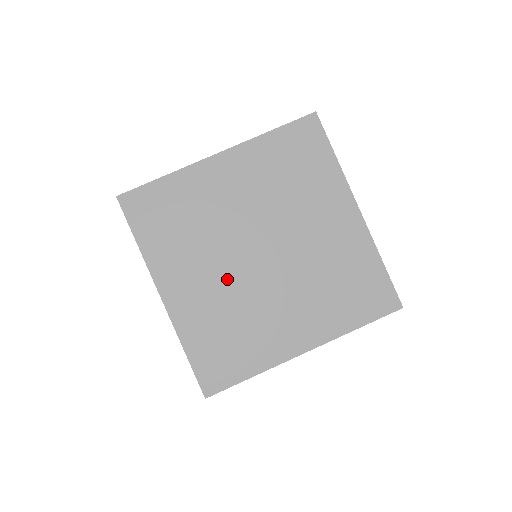
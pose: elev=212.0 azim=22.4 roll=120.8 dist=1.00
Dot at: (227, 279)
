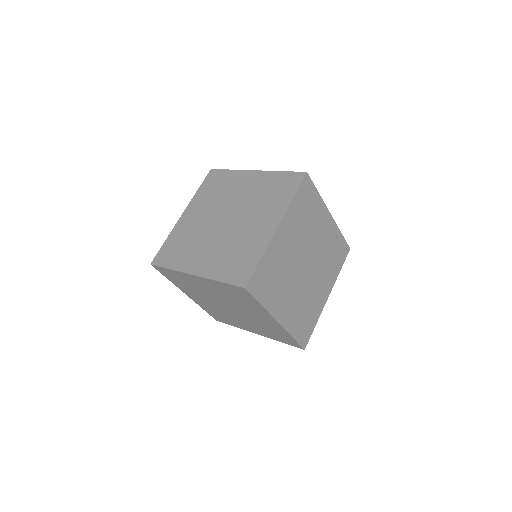
Dot at: (218, 241)
